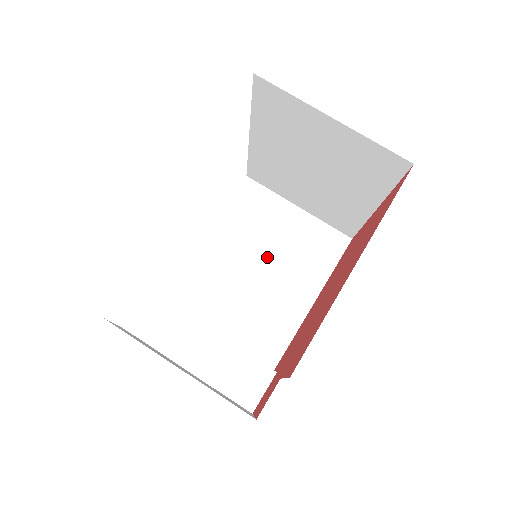
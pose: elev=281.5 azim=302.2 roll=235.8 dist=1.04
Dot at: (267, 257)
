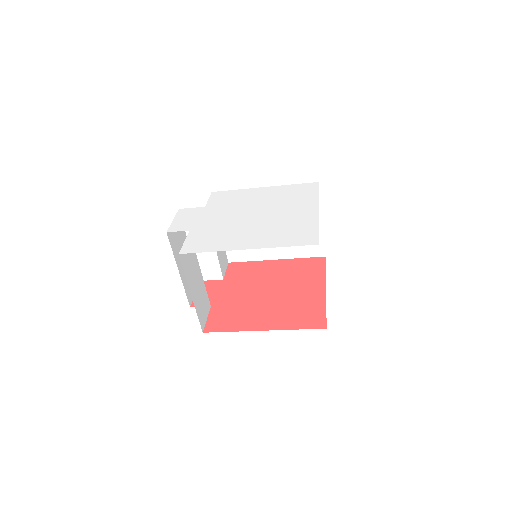
Dot at: occluded
